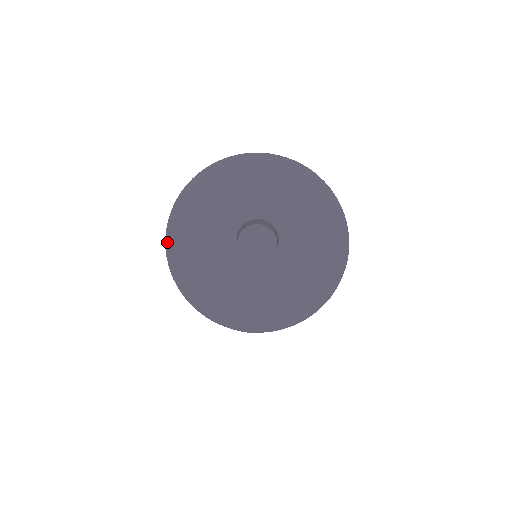
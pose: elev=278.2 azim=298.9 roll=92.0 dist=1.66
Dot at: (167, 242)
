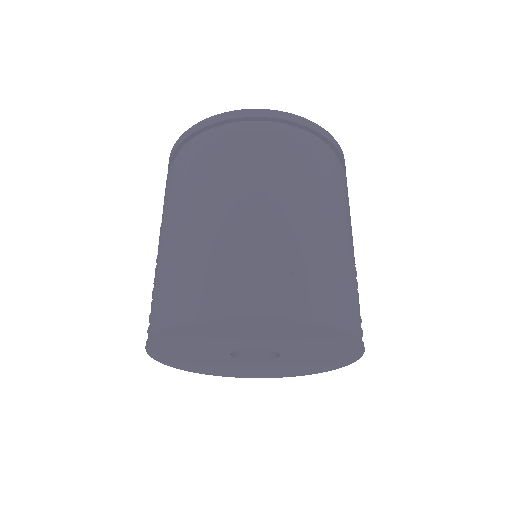
Dot at: occluded
